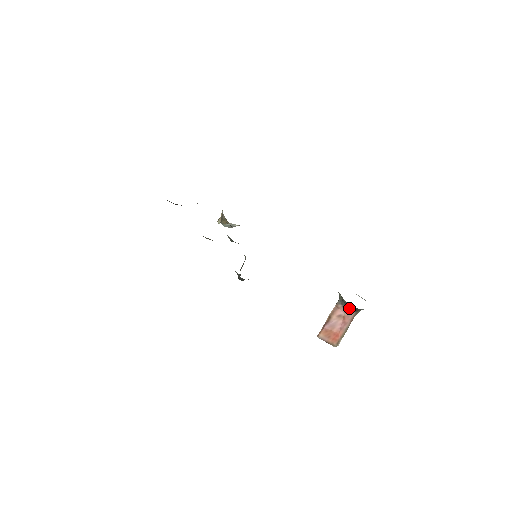
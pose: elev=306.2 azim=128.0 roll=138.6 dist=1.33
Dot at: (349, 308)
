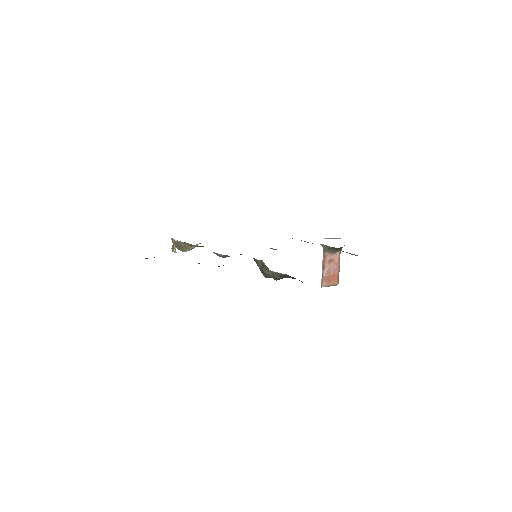
Dot at: (335, 251)
